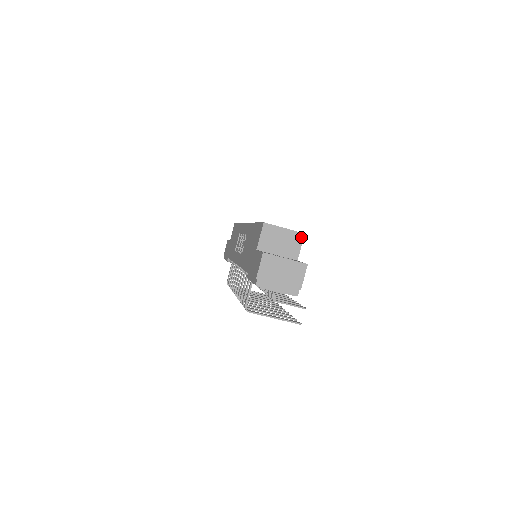
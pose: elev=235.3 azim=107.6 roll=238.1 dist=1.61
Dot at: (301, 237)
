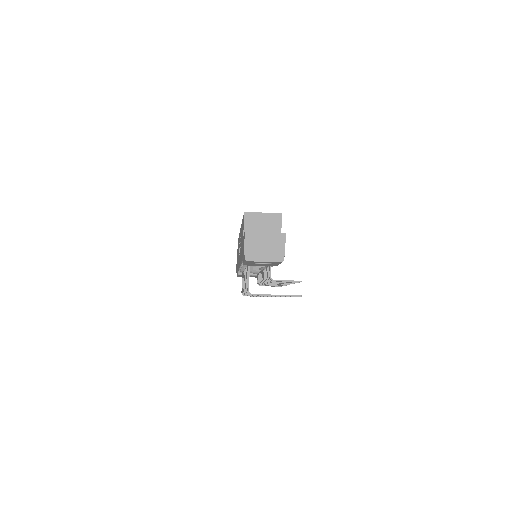
Dot at: (279, 217)
